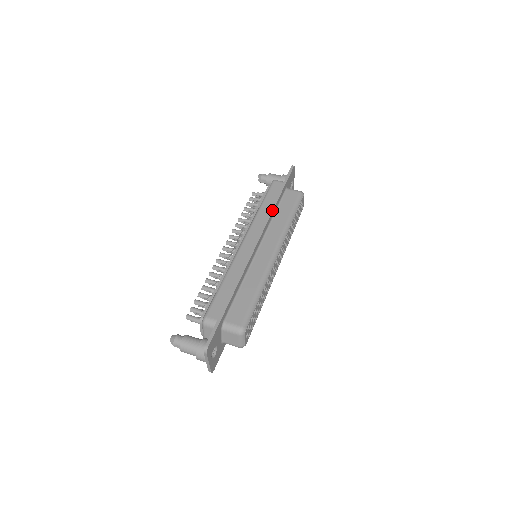
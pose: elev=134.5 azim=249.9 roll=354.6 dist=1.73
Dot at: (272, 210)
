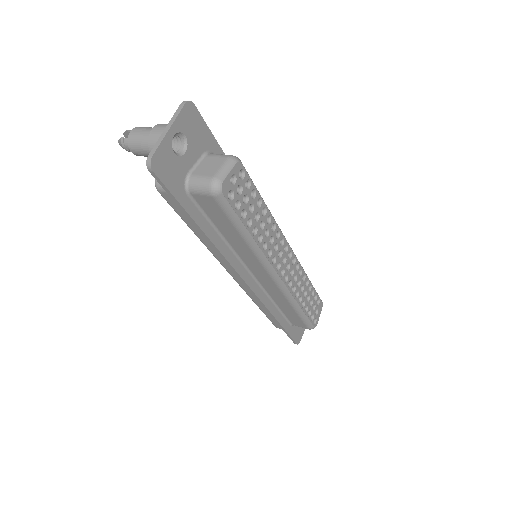
Dot at: occluded
